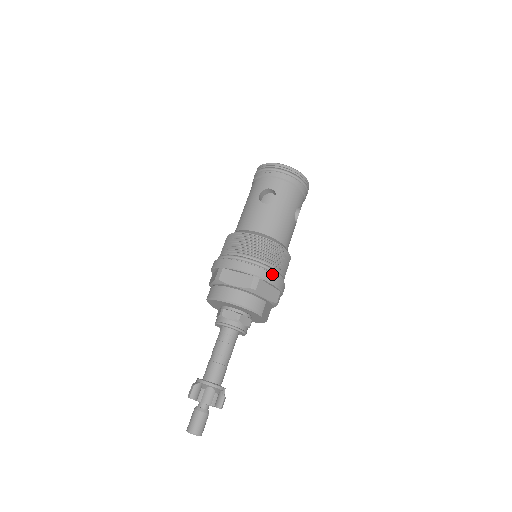
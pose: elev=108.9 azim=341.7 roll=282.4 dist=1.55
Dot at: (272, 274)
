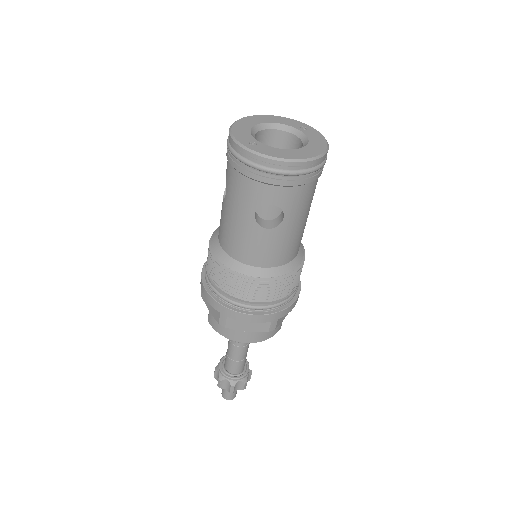
Dot at: (291, 305)
